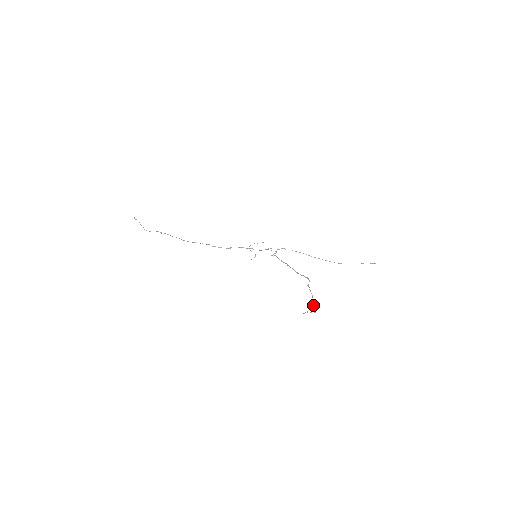
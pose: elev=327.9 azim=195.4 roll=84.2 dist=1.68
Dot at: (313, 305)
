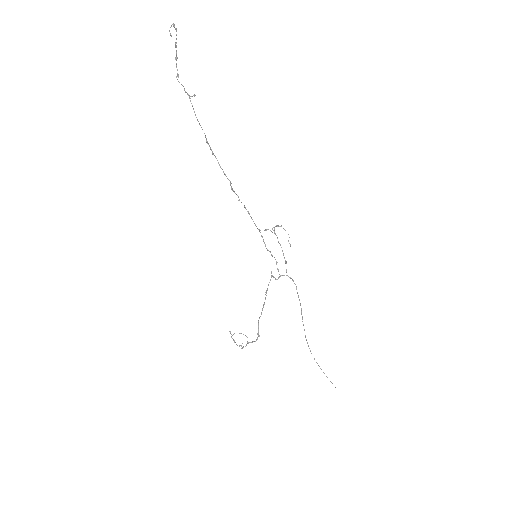
Dot at: occluded
